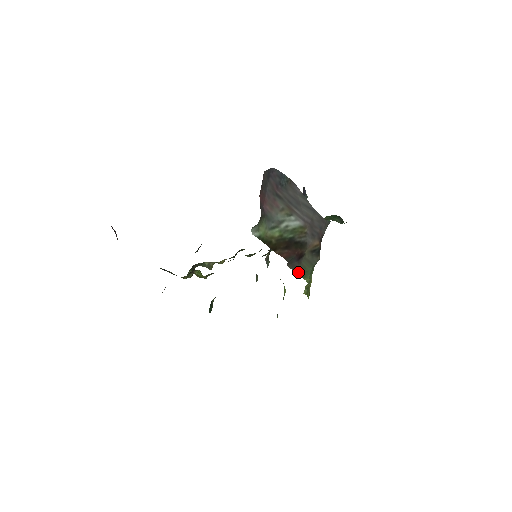
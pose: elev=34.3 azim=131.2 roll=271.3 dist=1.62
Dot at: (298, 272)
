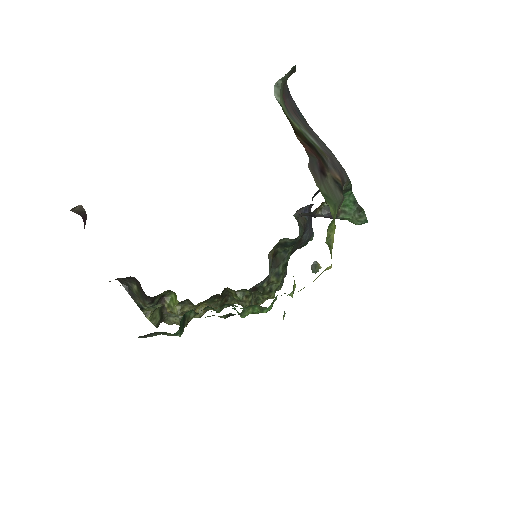
Dot at: (320, 189)
